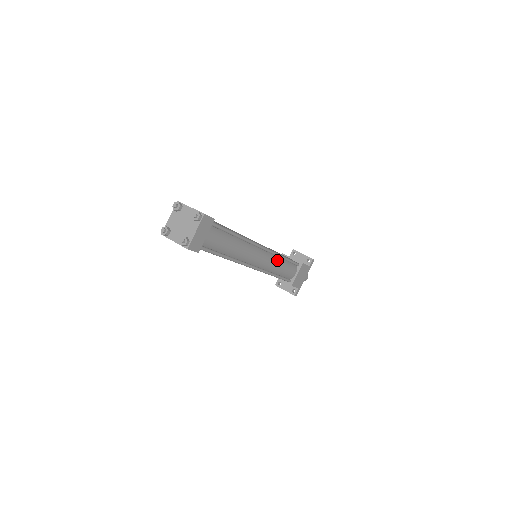
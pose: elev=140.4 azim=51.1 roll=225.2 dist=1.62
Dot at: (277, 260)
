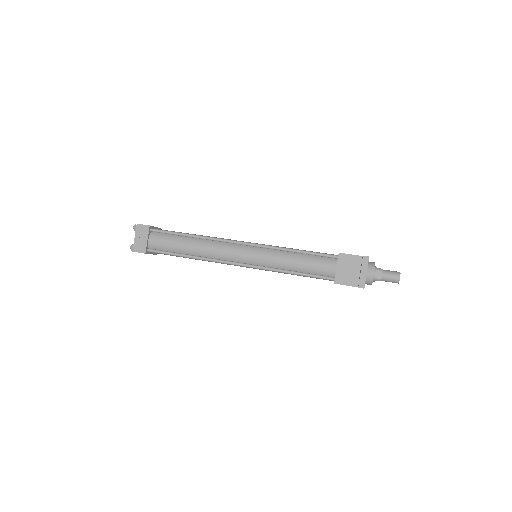
Dot at: occluded
